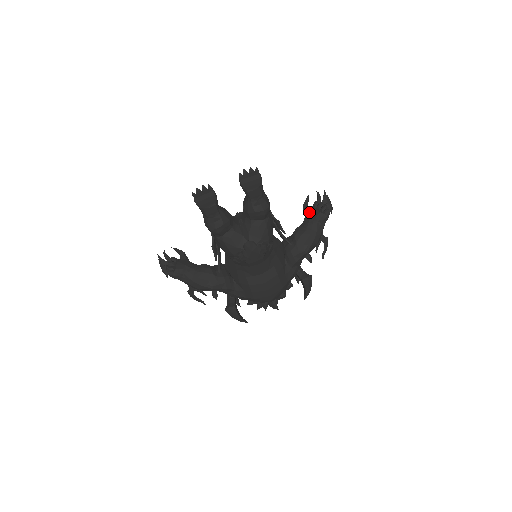
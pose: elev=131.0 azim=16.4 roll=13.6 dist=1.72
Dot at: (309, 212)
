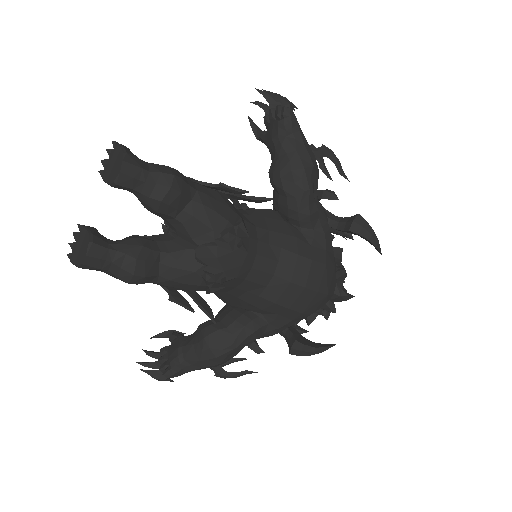
Dot at: (266, 137)
